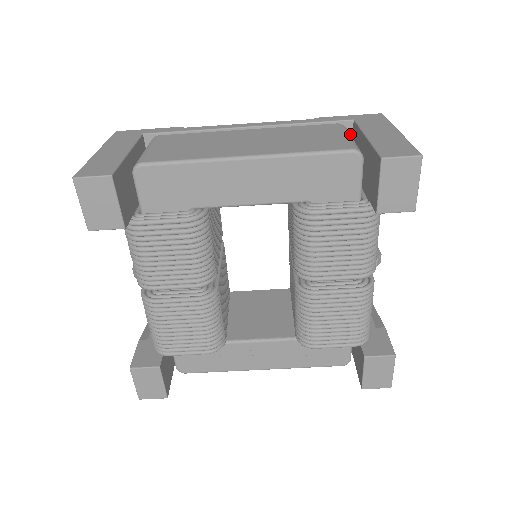
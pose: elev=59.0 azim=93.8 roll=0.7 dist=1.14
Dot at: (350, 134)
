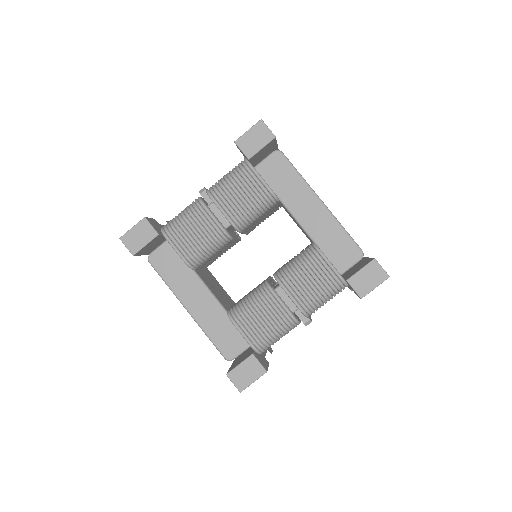
Dot at: occluded
